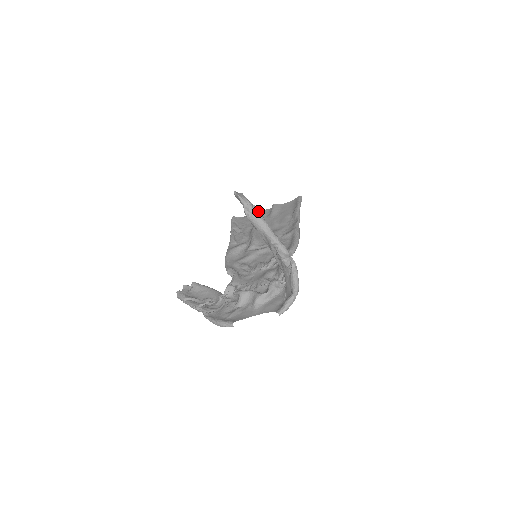
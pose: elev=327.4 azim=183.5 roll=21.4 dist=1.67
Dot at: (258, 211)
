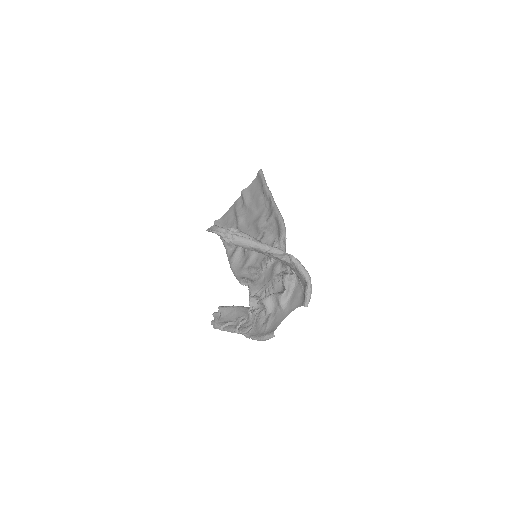
Dot at: (236, 231)
